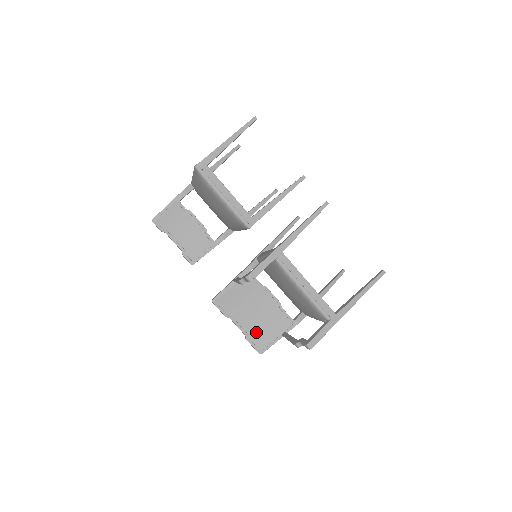
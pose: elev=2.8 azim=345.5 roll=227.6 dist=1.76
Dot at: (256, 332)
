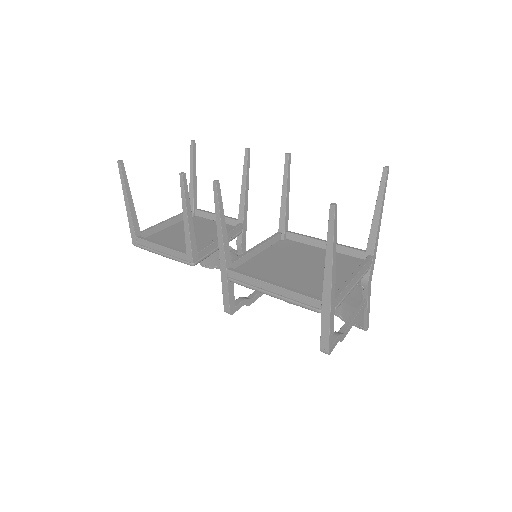
Dot at: (344, 310)
